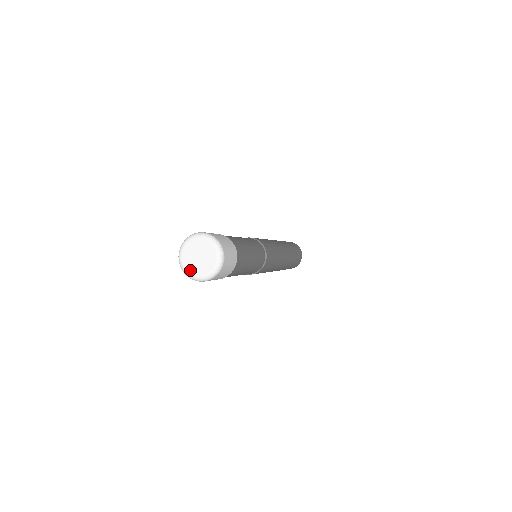
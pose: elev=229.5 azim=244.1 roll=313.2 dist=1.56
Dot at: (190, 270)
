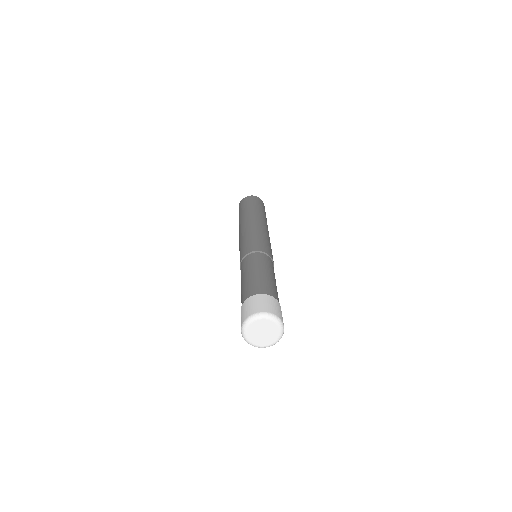
Dot at: (249, 334)
